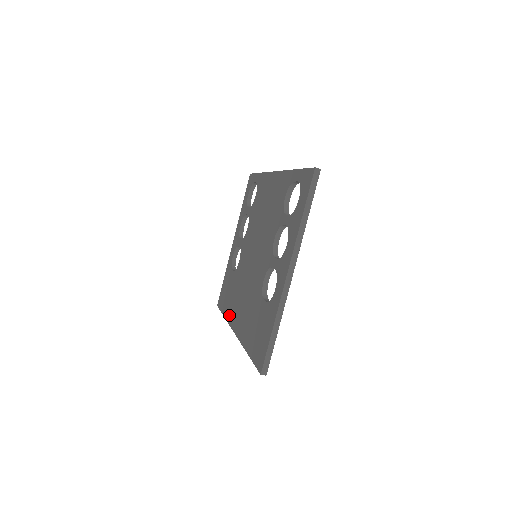
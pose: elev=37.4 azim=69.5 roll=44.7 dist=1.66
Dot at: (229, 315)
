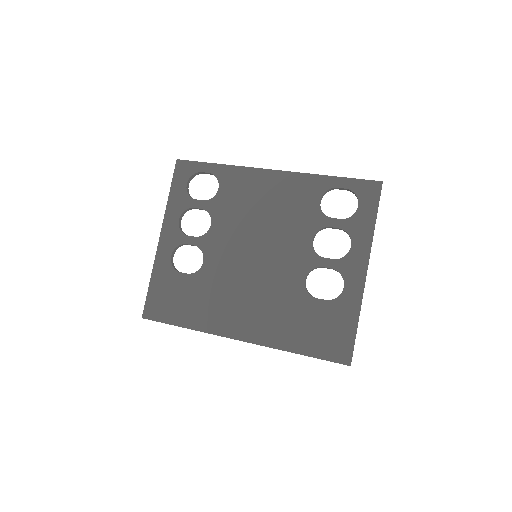
Dot at: (207, 324)
